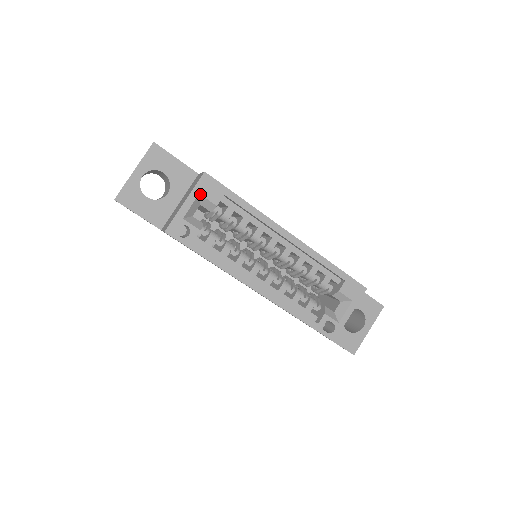
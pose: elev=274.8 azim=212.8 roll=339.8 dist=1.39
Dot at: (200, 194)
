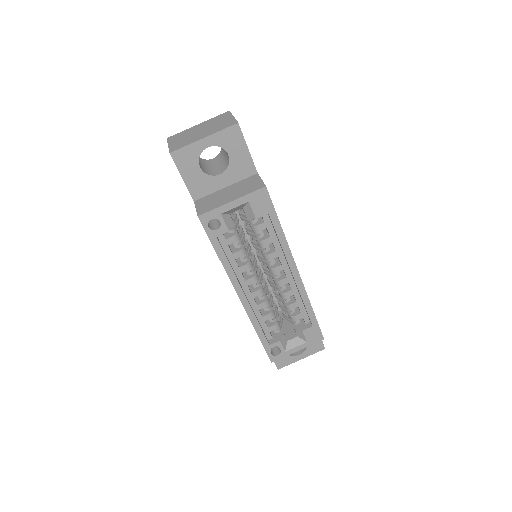
Dot at: (249, 202)
